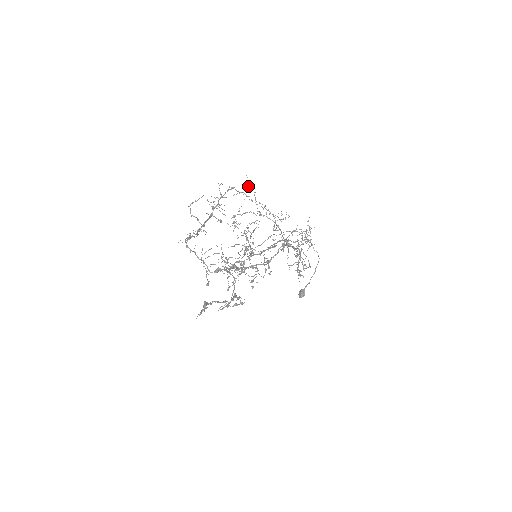
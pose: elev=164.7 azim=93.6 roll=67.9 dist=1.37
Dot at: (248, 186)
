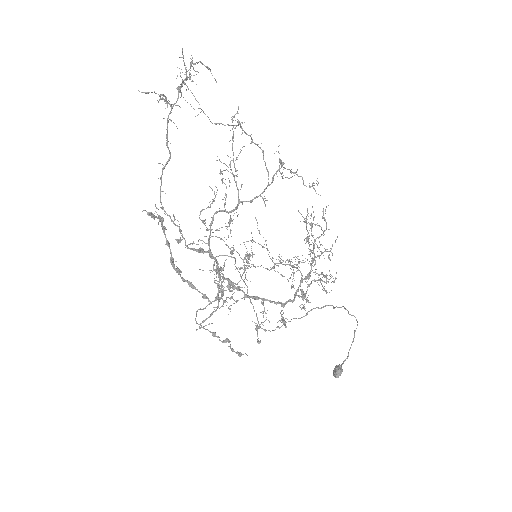
Dot at: occluded
